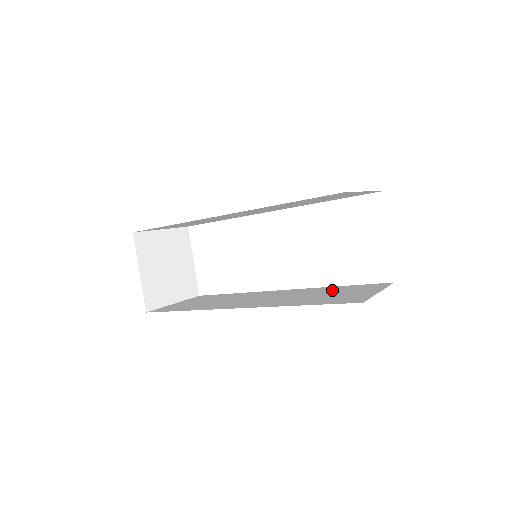
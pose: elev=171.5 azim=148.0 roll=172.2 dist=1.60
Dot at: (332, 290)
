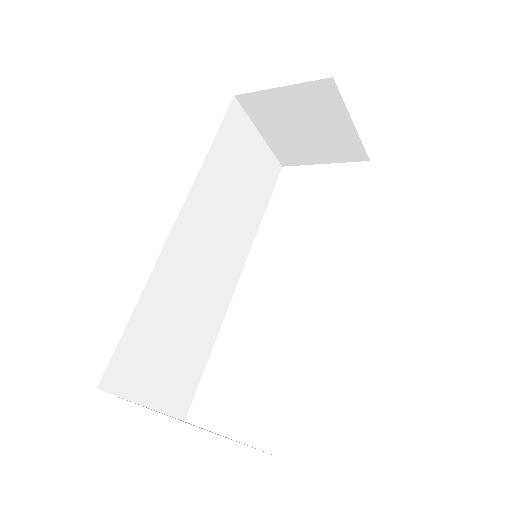
Dot at: occluded
